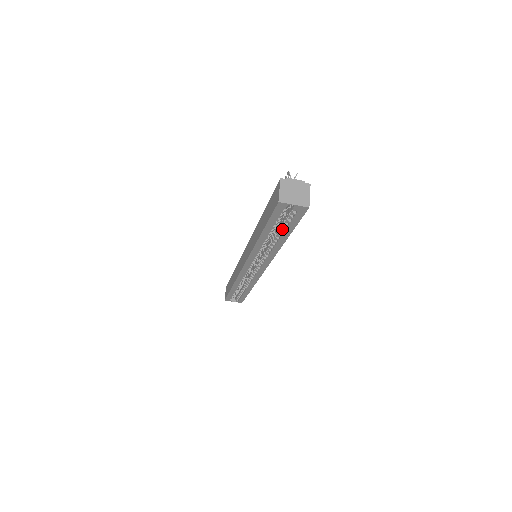
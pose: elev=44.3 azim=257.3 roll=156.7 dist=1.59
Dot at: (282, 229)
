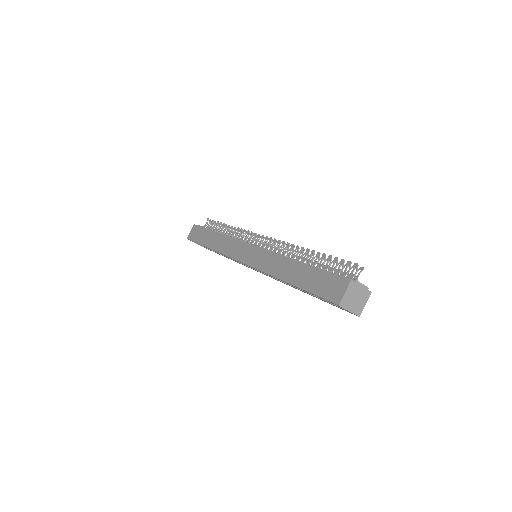
Dot at: occluded
